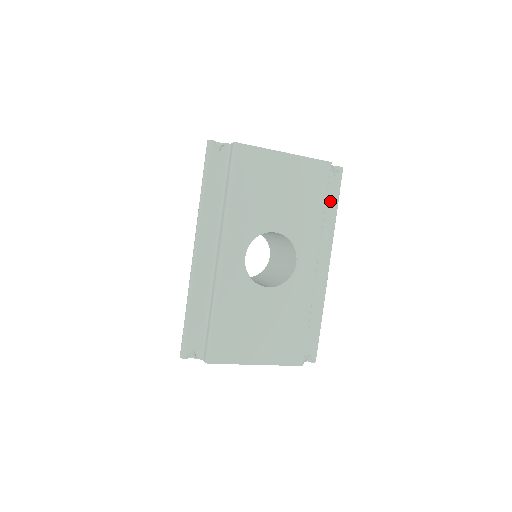
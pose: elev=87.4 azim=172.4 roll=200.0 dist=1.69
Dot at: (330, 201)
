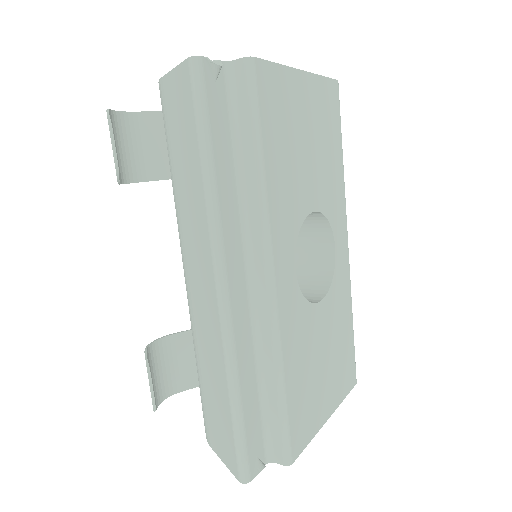
Dot at: occluded
